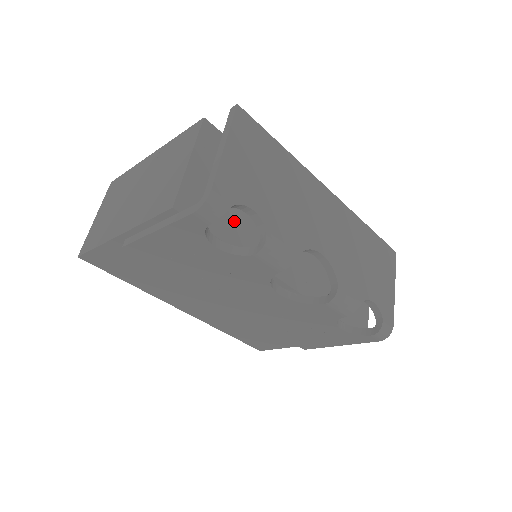
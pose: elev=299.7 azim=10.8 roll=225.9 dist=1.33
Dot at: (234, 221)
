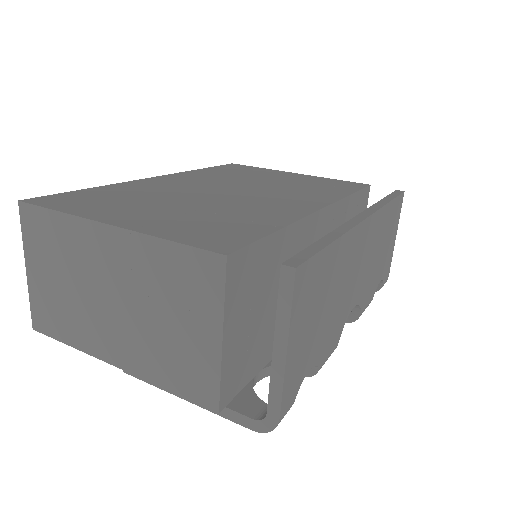
Dot at: (268, 335)
